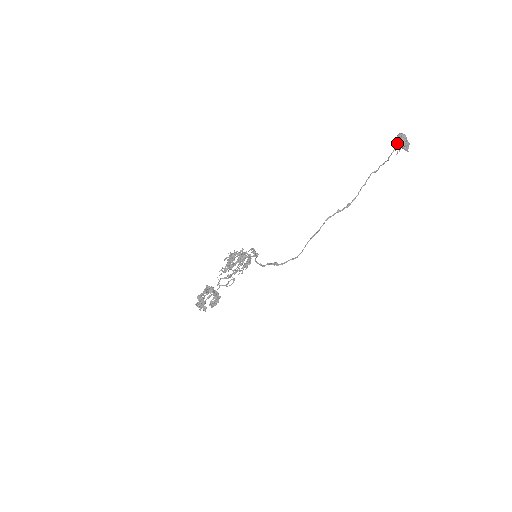
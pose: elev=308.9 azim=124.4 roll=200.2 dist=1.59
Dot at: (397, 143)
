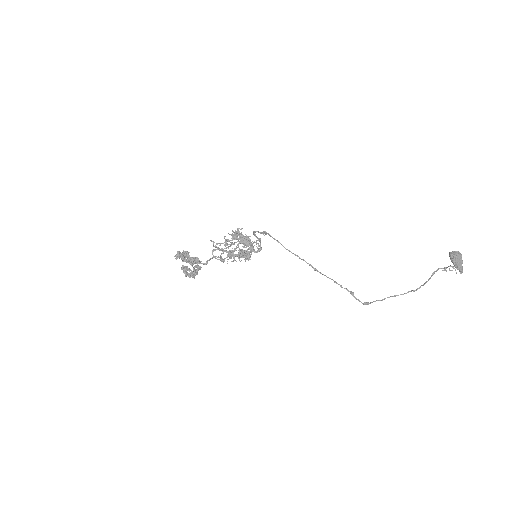
Dot at: (451, 266)
